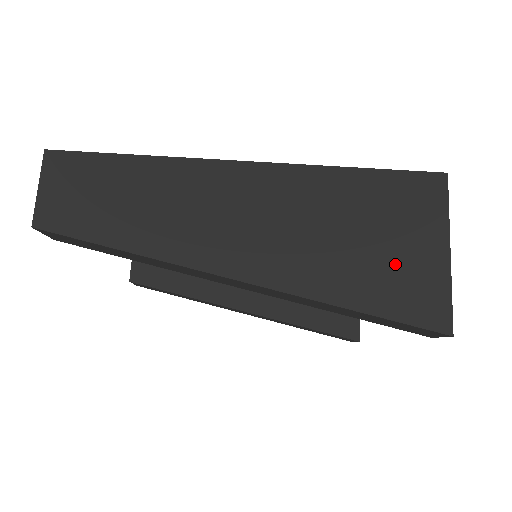
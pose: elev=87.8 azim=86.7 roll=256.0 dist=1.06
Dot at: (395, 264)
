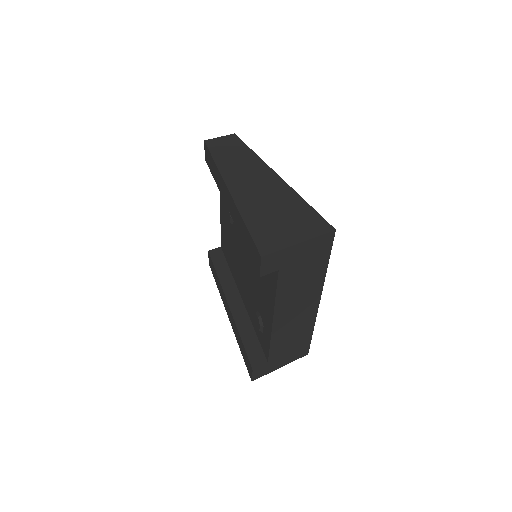
Dot at: (277, 228)
